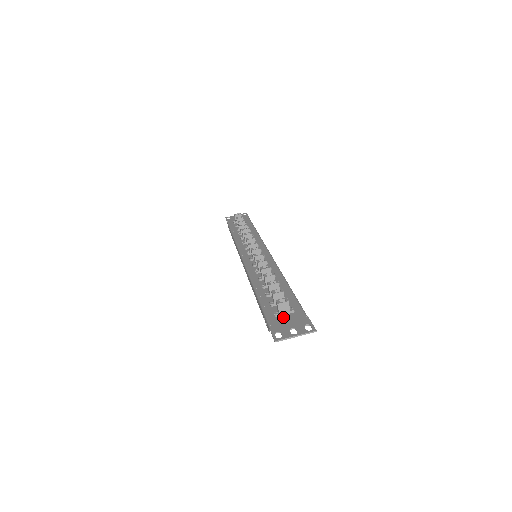
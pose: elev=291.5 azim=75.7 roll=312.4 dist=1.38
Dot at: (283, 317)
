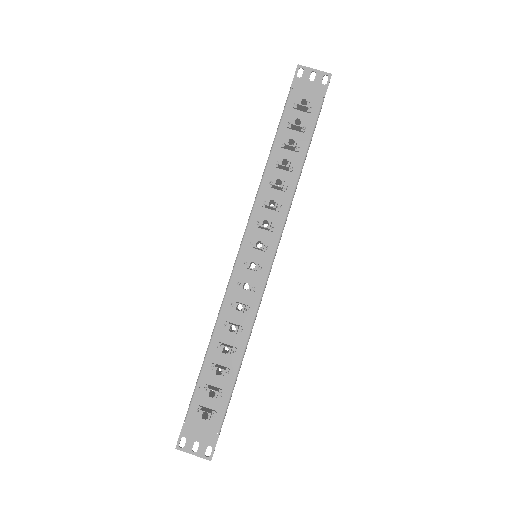
Dot at: (201, 419)
